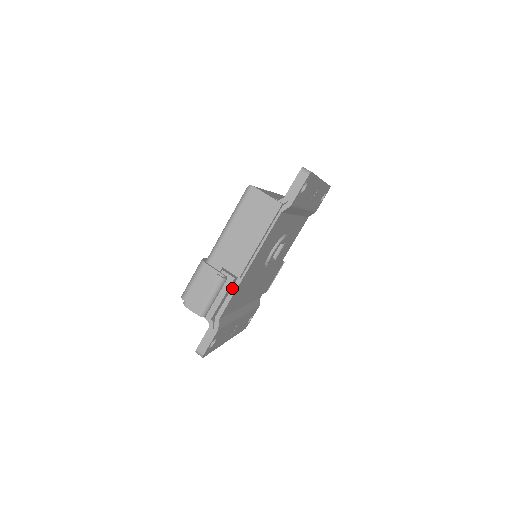
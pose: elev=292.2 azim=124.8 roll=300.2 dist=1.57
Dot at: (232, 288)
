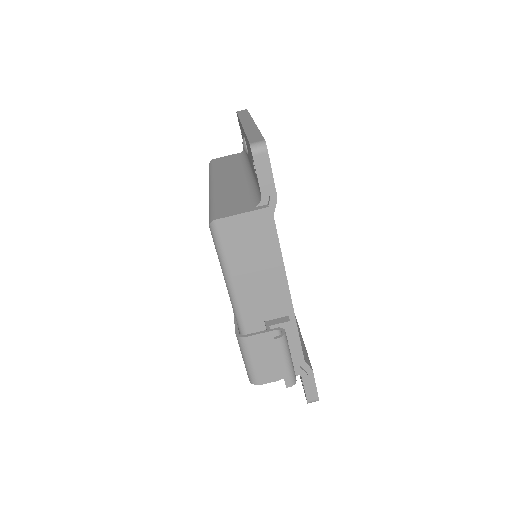
Dot at: (291, 327)
